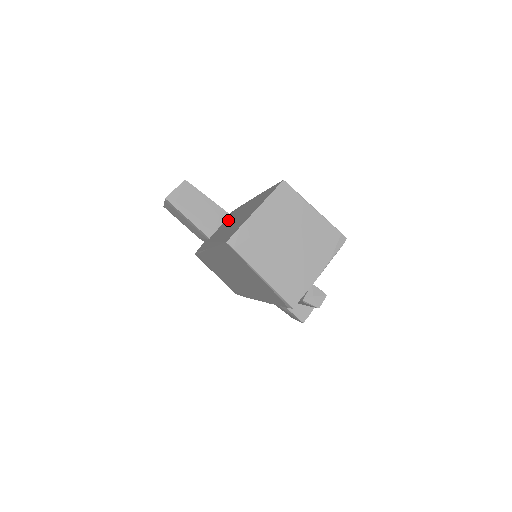
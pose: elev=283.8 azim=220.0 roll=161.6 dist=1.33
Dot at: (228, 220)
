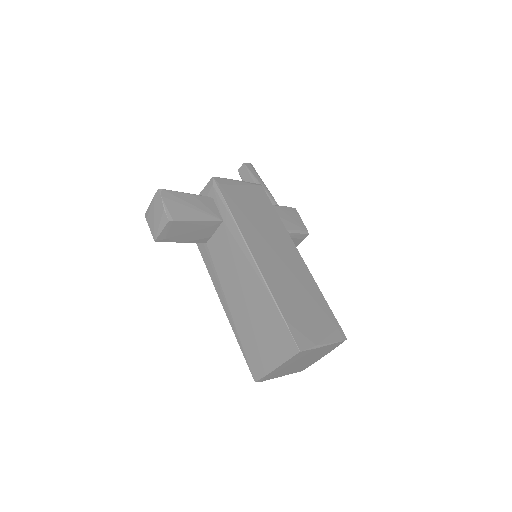
Dot at: (227, 252)
